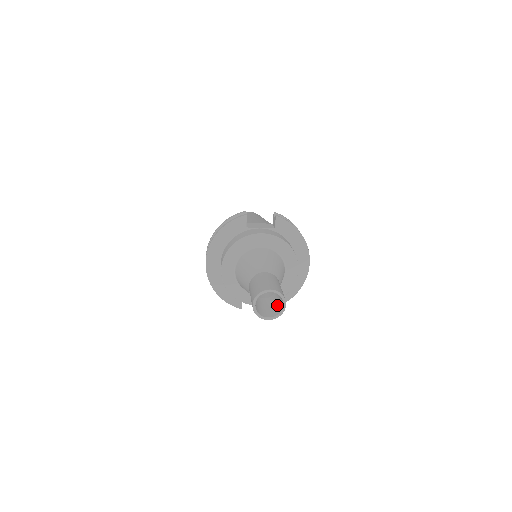
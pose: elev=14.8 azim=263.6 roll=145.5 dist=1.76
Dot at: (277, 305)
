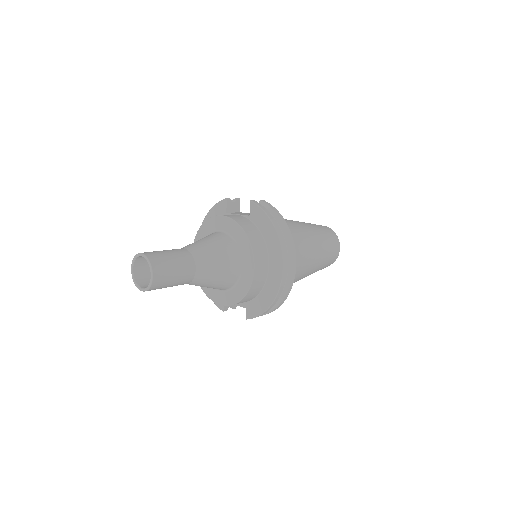
Dot at: occluded
